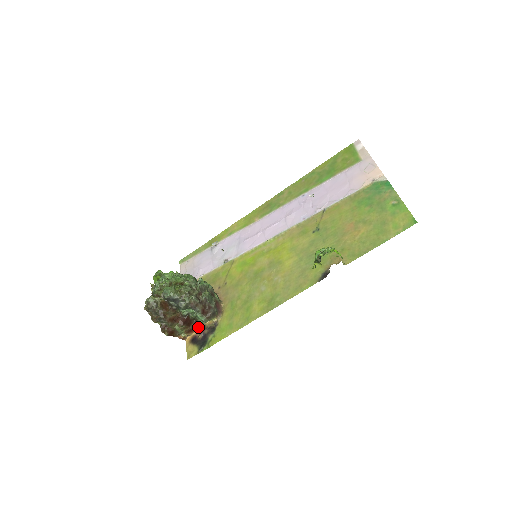
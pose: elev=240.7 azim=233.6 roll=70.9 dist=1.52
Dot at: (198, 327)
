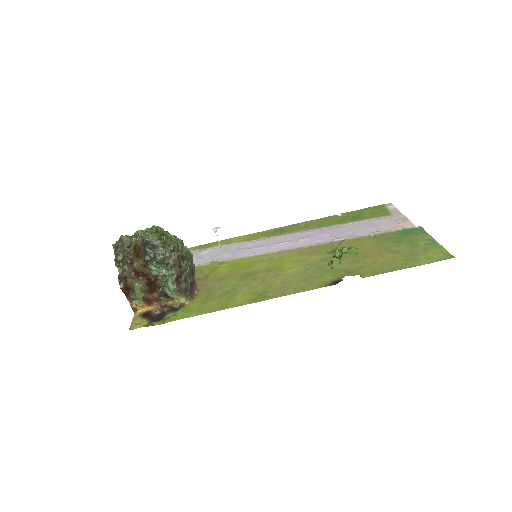
Dot at: (158, 303)
